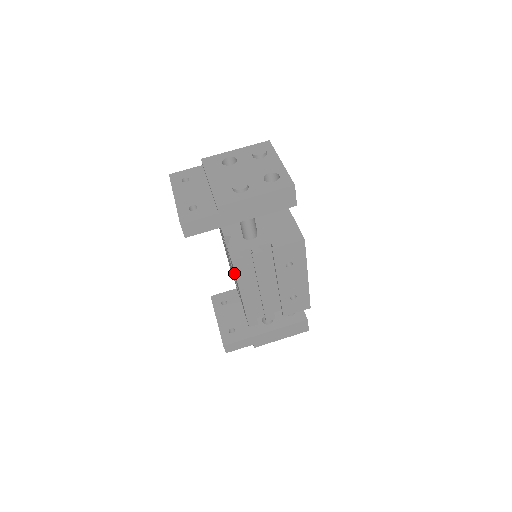
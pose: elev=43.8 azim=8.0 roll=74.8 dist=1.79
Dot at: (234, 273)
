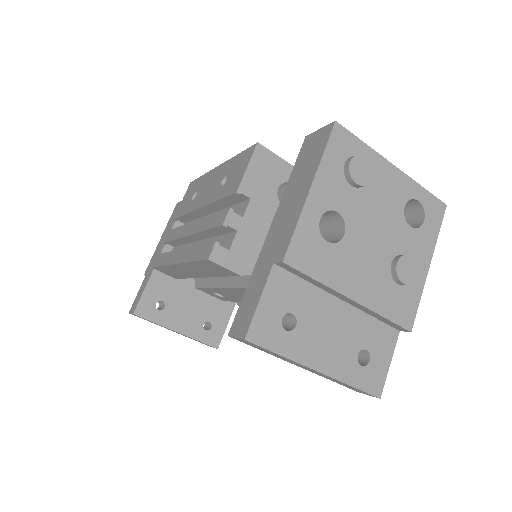
Dot at: occluded
